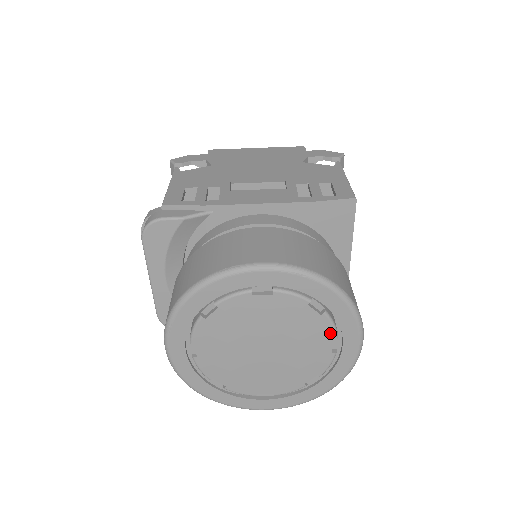
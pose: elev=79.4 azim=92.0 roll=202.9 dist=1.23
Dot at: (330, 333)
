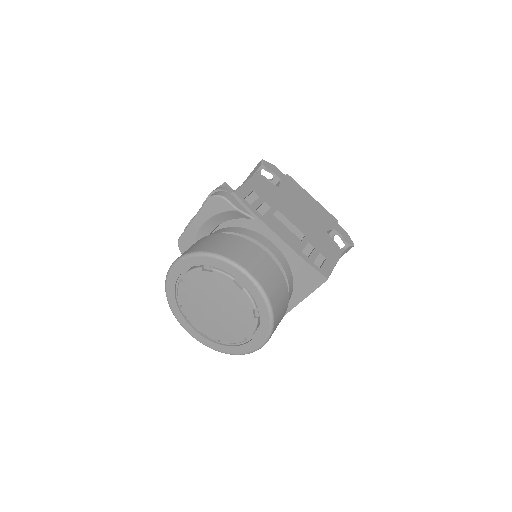
Dot at: (251, 329)
